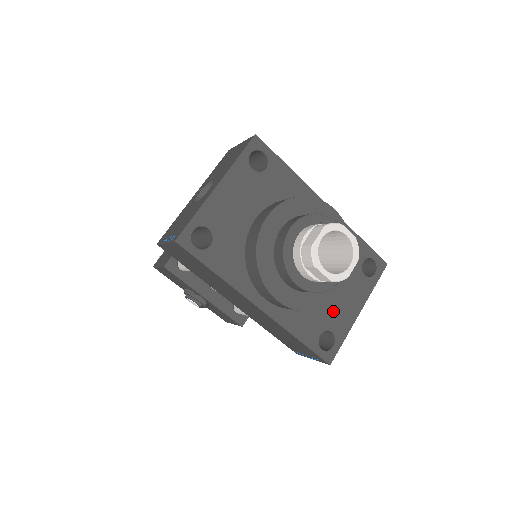
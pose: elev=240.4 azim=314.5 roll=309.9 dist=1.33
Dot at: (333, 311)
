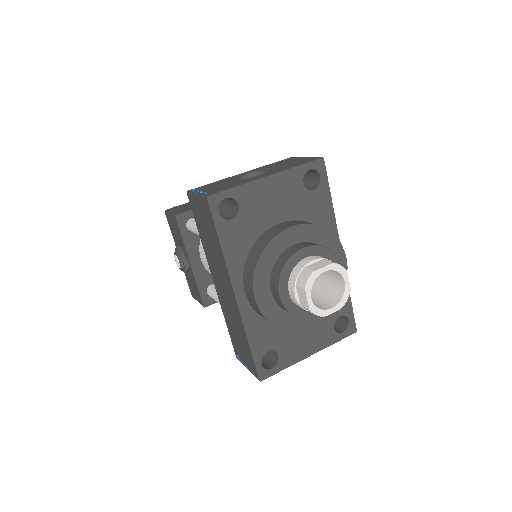
Dot at: (291, 339)
